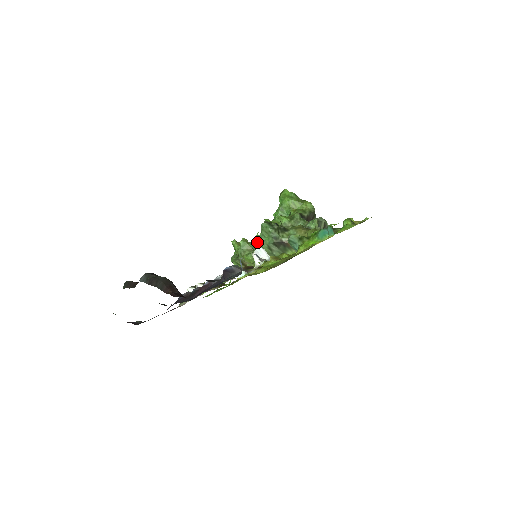
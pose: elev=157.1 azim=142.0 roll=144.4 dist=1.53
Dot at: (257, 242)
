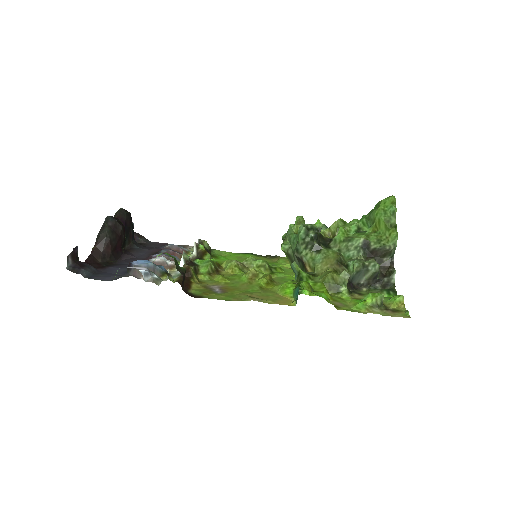
Dot at: (290, 239)
